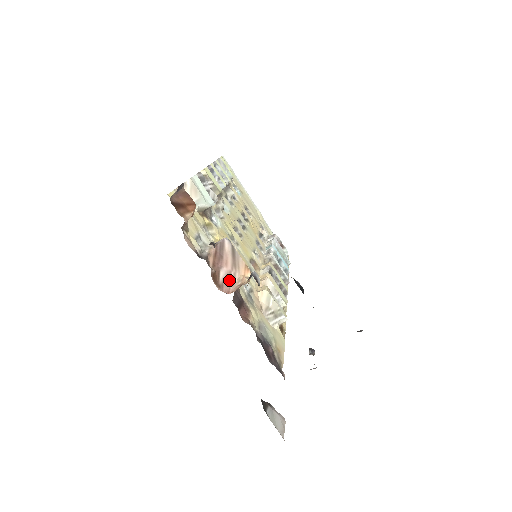
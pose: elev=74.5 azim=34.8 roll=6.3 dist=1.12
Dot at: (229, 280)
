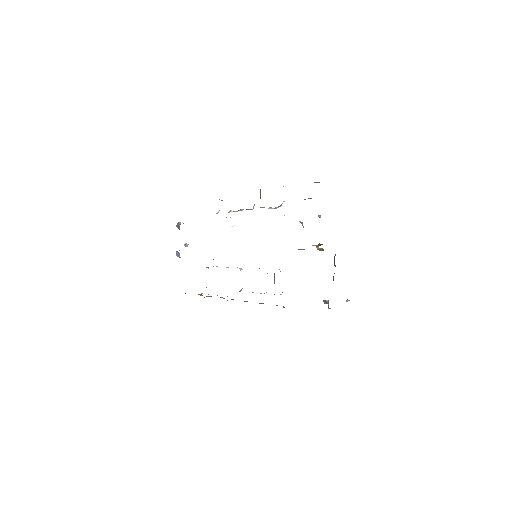
Dot at: occluded
